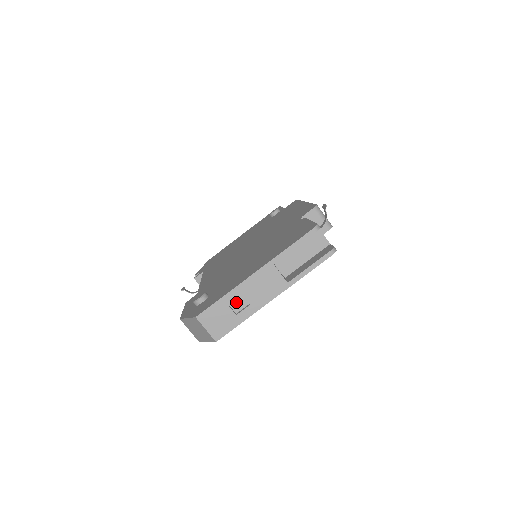
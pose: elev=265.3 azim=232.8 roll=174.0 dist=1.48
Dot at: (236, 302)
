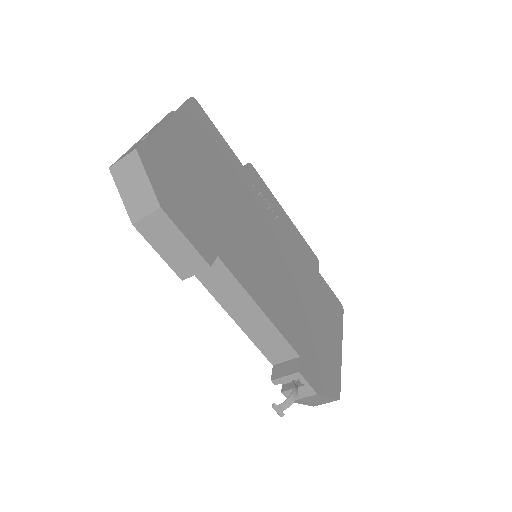
Dot at: occluded
